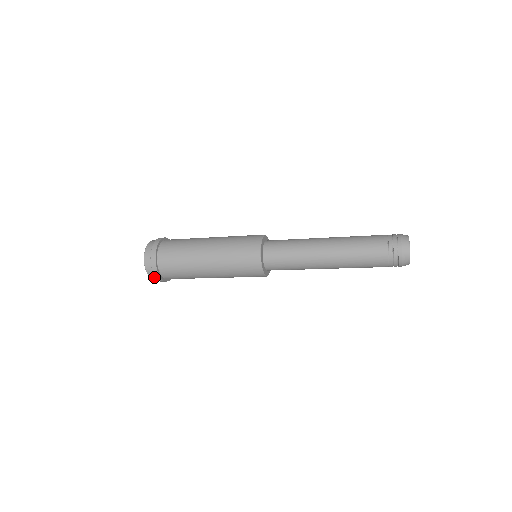
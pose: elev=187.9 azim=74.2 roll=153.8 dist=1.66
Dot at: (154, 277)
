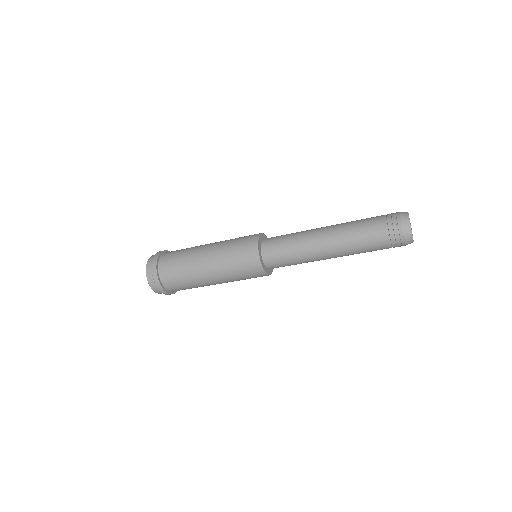
Dot at: (159, 291)
